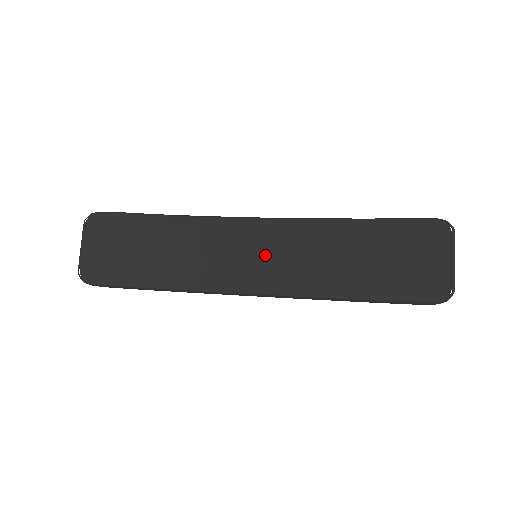
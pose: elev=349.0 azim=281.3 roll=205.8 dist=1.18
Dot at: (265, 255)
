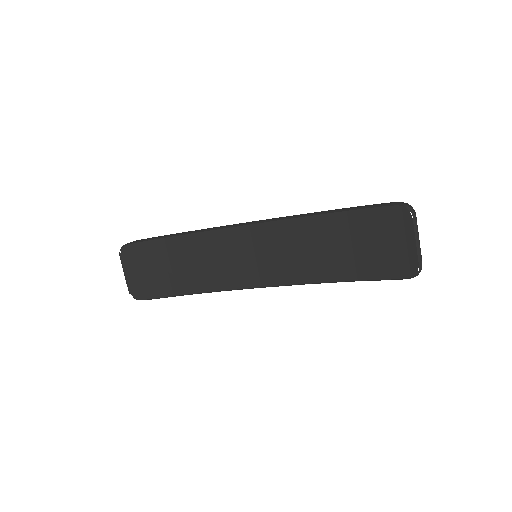
Dot at: (263, 255)
